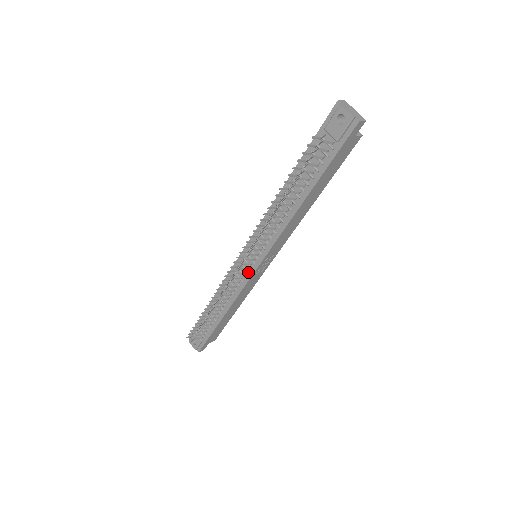
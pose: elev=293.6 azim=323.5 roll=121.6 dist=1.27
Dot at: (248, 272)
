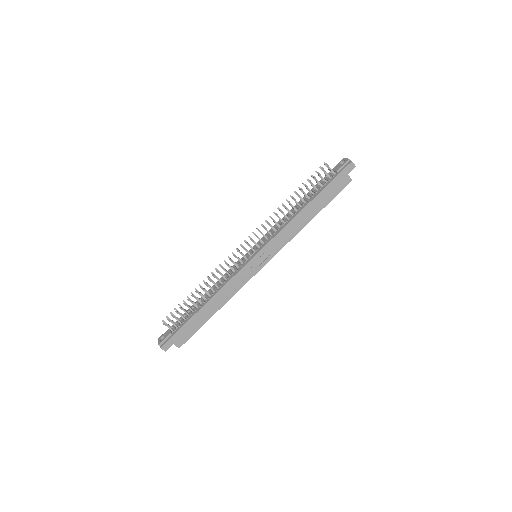
Dot at: (245, 261)
